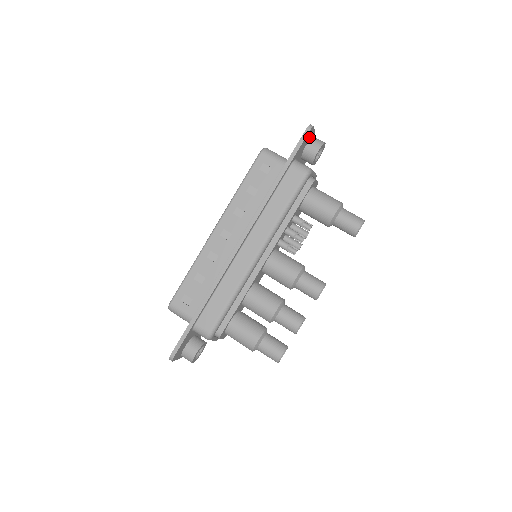
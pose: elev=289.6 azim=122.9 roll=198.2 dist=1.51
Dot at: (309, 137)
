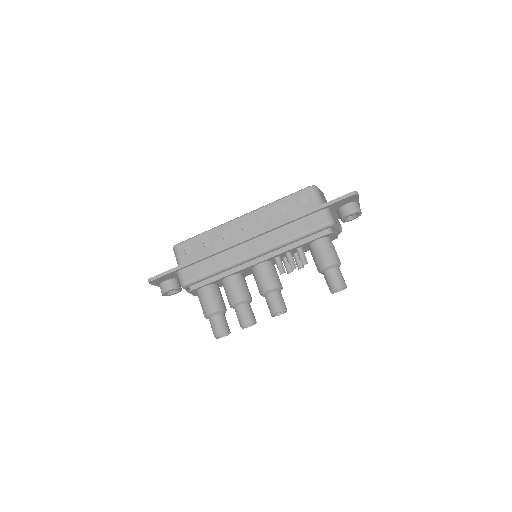
Dot at: (351, 200)
